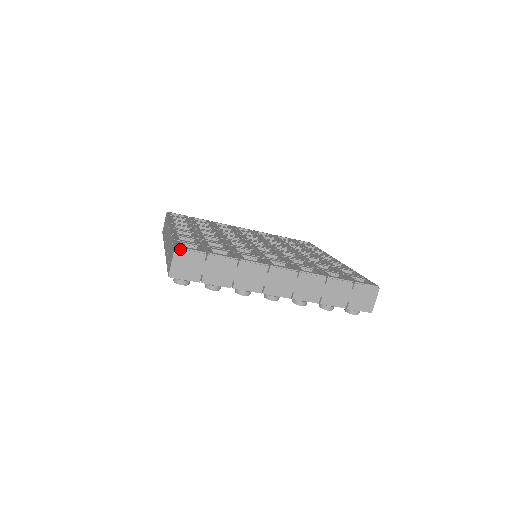
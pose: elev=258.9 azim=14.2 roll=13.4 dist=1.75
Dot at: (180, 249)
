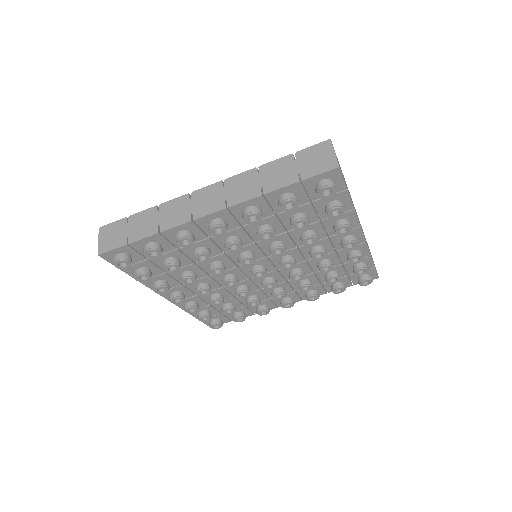
Dot at: (332, 144)
